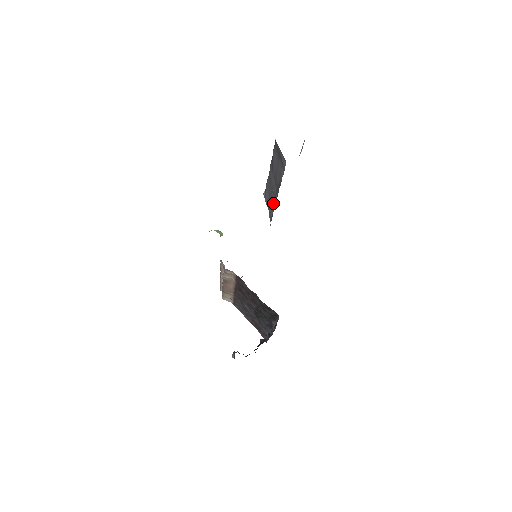
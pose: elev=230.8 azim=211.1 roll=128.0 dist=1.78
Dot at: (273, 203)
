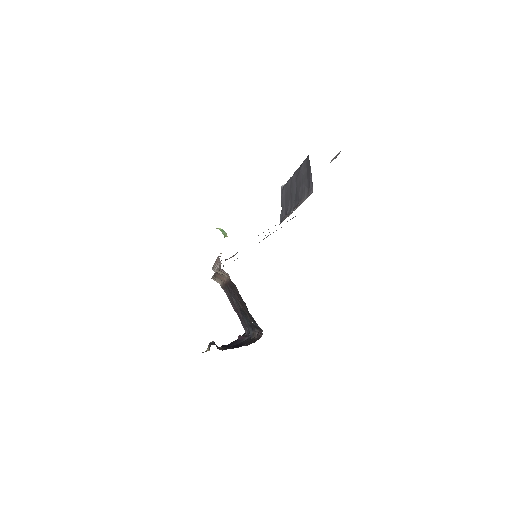
Dot at: (288, 208)
